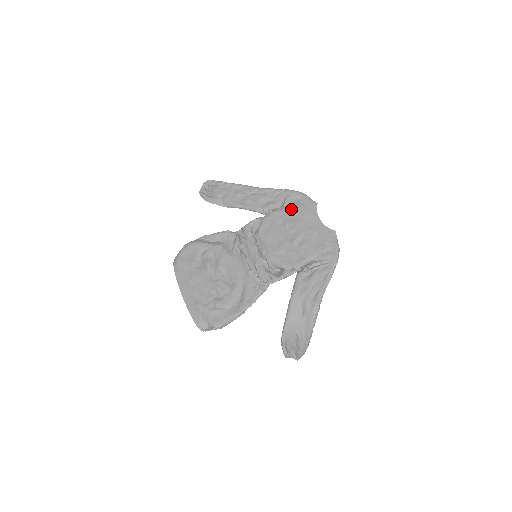
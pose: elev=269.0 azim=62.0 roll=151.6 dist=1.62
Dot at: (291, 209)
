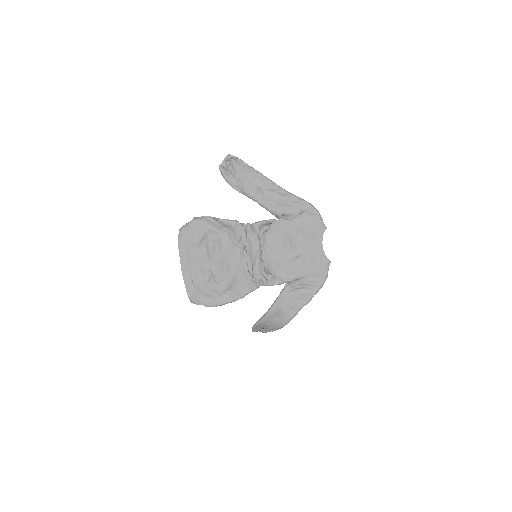
Dot at: (302, 224)
